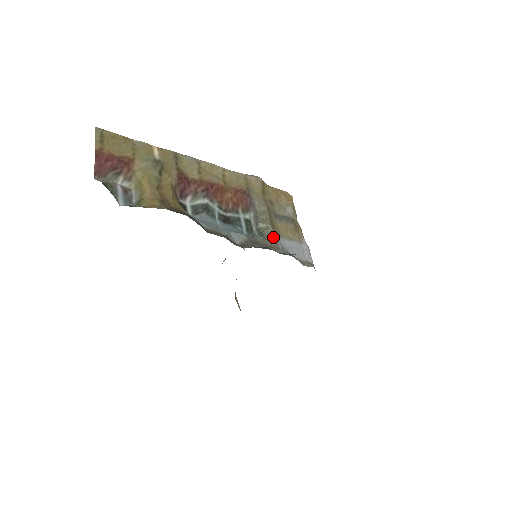
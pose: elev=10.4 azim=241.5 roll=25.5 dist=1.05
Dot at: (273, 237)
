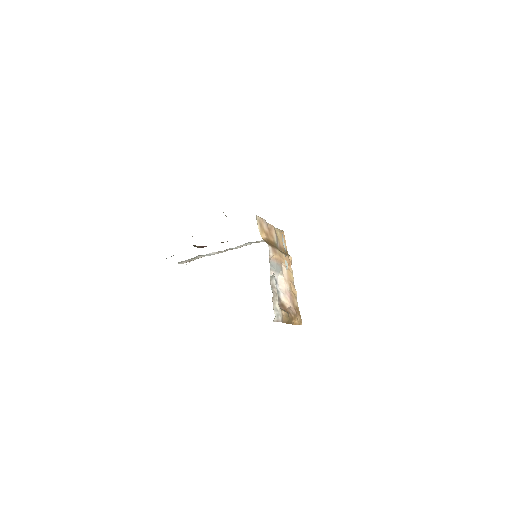
Dot at: occluded
